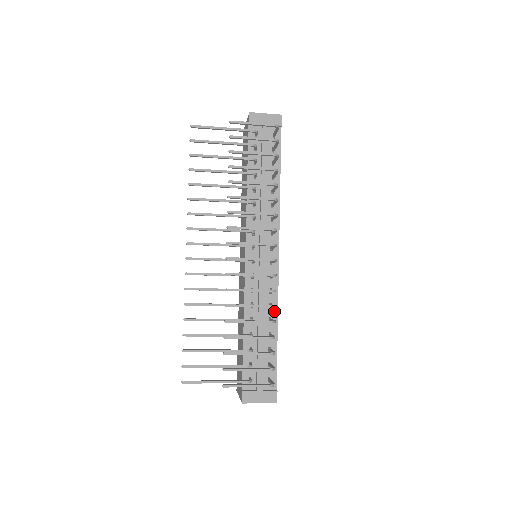
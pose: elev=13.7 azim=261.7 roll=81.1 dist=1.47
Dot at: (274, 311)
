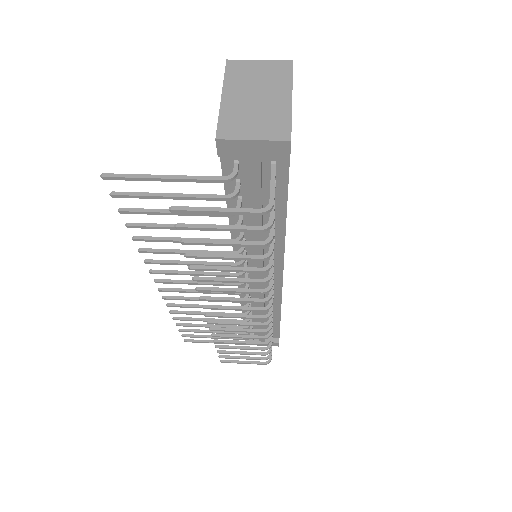
Dot at: (276, 308)
